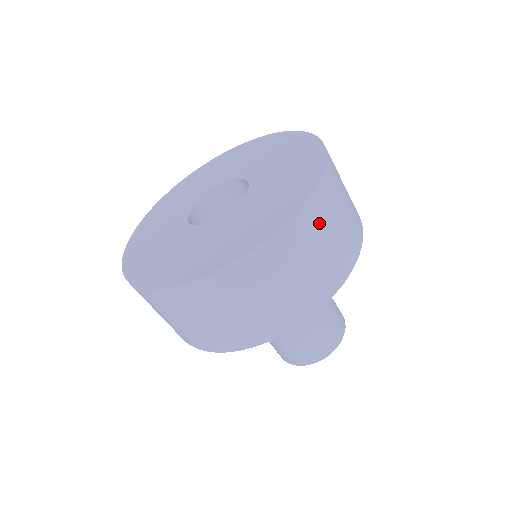
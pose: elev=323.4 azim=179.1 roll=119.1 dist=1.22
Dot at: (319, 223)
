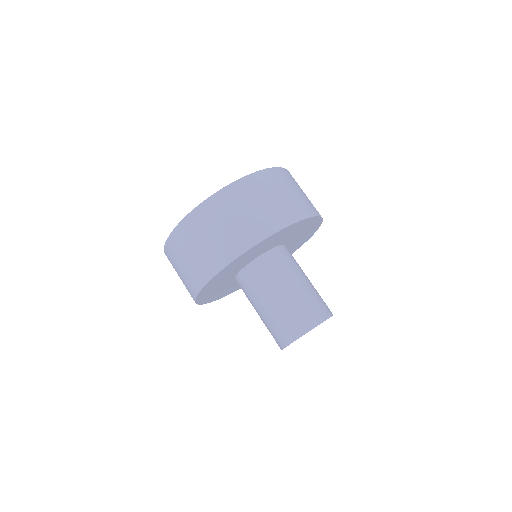
Dot at: (224, 208)
